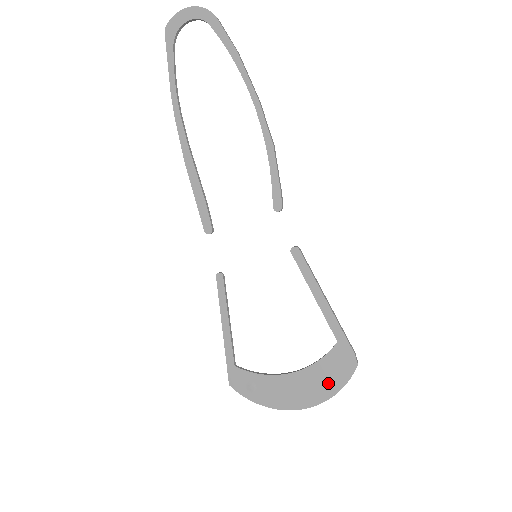
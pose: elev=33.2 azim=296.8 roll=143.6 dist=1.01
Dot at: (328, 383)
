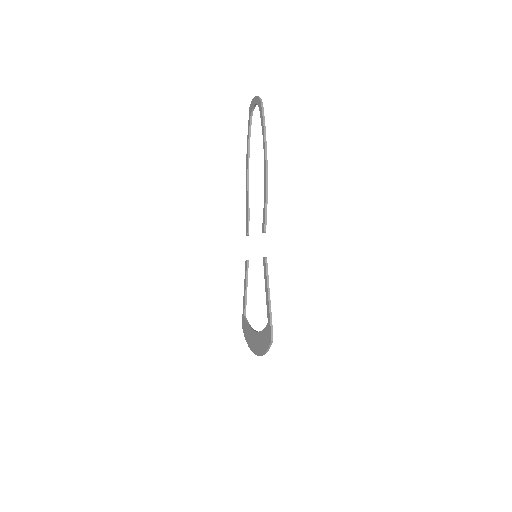
Dot at: (263, 345)
